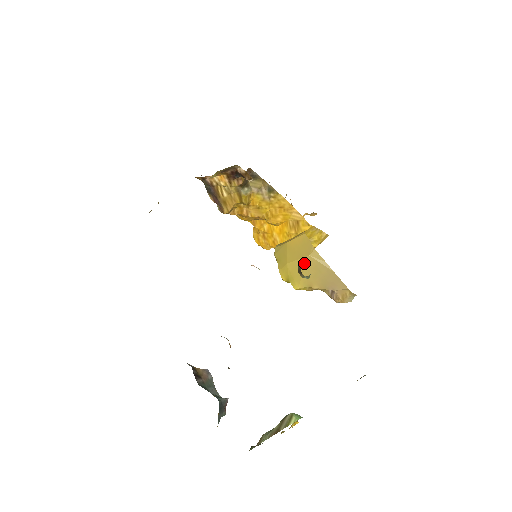
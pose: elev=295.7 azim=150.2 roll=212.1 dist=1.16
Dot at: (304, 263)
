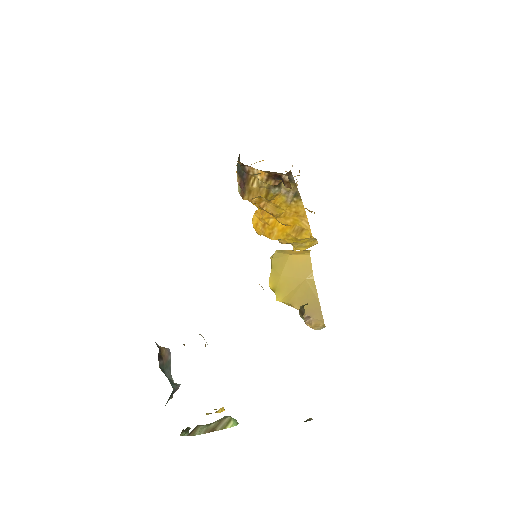
Dot at: (297, 283)
